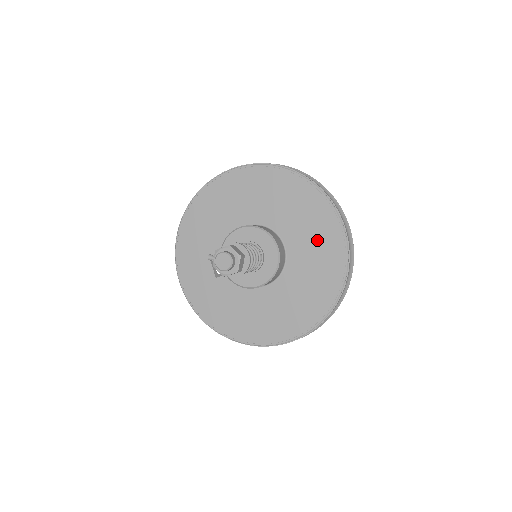
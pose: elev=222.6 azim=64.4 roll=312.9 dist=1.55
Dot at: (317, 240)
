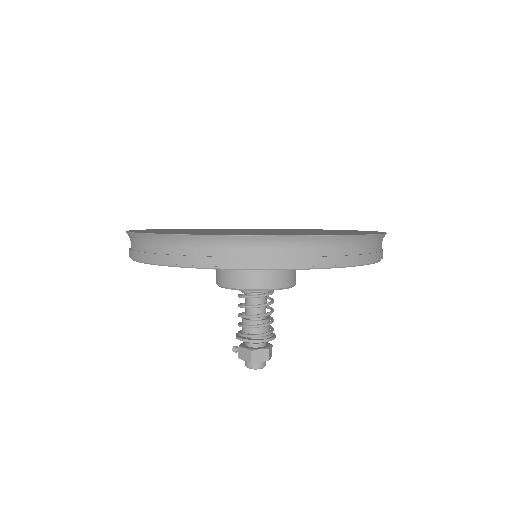
Dot at: occluded
